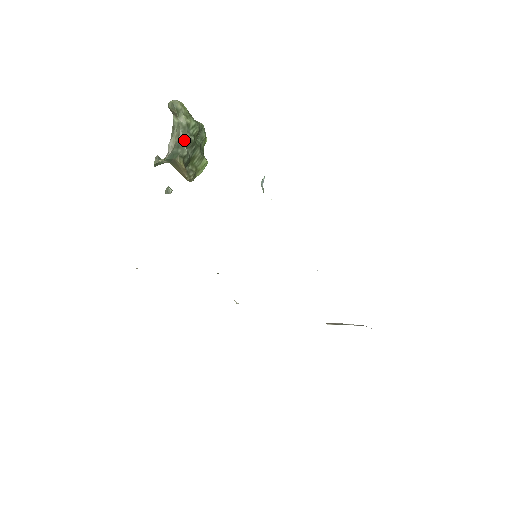
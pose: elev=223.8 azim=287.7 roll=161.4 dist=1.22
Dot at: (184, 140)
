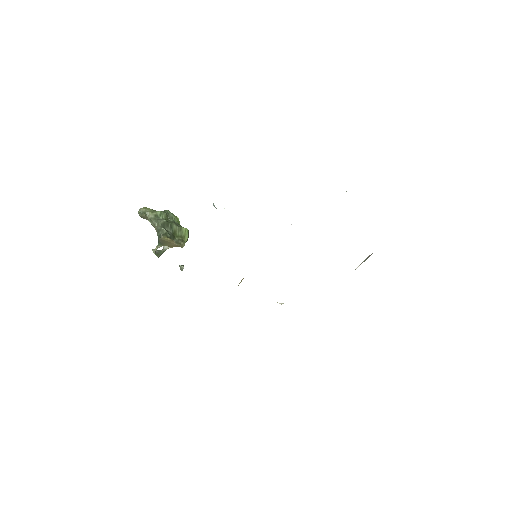
Dot at: (159, 225)
